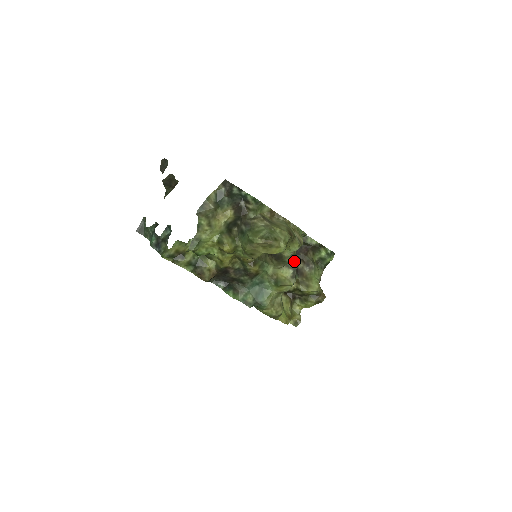
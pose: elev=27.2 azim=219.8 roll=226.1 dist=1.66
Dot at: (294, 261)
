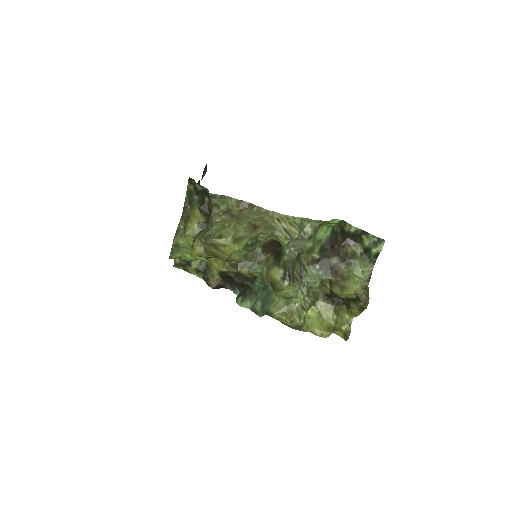
Dot at: (322, 257)
